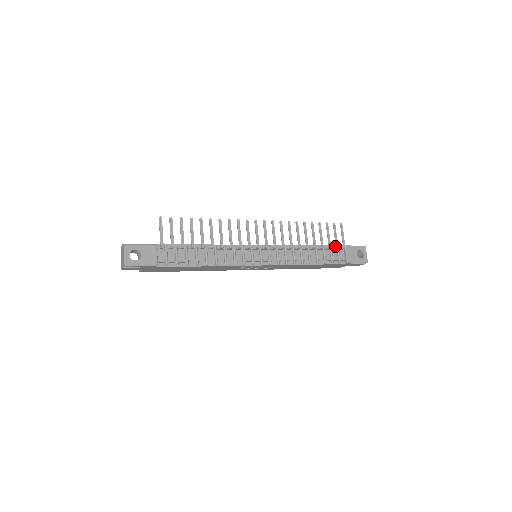
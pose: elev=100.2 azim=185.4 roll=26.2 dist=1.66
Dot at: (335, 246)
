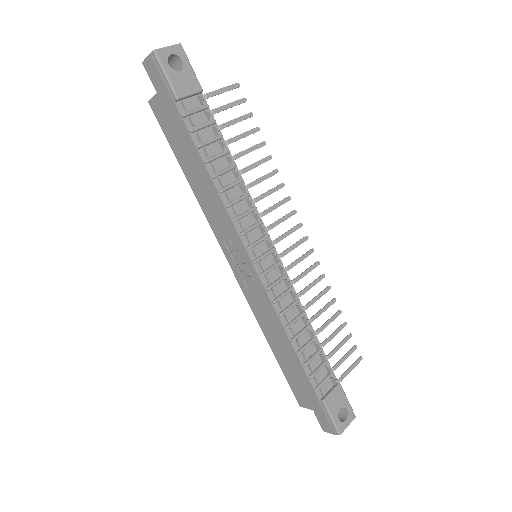
Dot at: occluded
